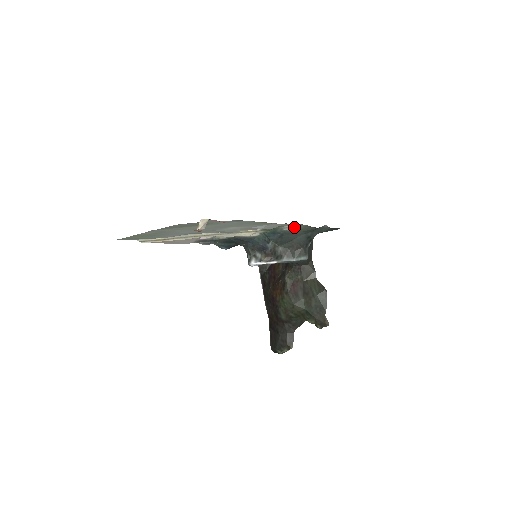
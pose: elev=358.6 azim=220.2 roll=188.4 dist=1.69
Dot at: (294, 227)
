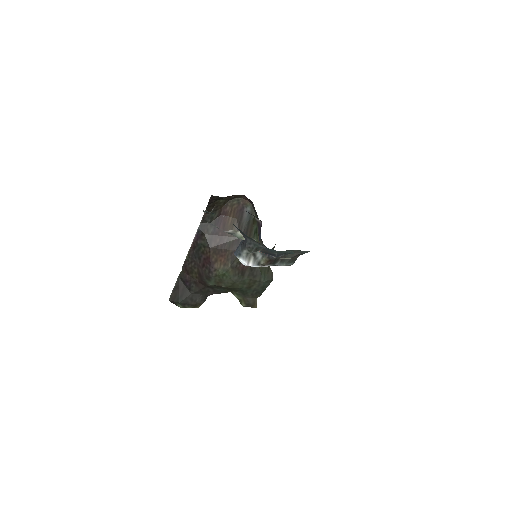
Dot at: occluded
